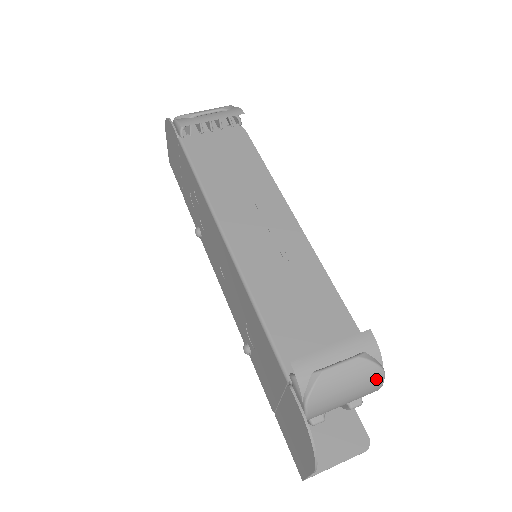
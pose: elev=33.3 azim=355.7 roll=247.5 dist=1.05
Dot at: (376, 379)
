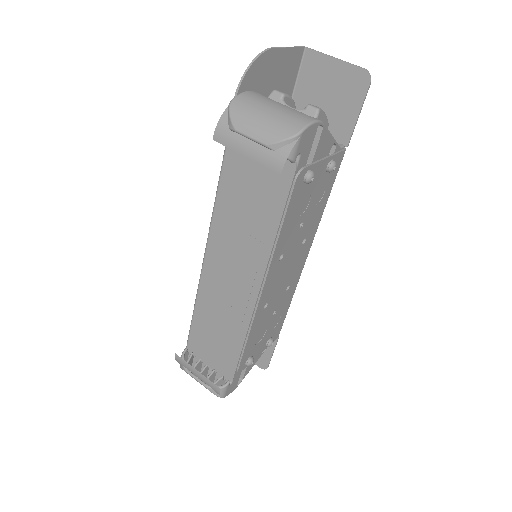
Dot at: occluded
